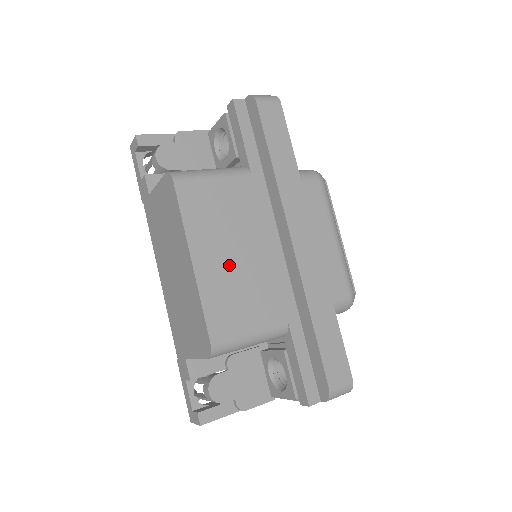
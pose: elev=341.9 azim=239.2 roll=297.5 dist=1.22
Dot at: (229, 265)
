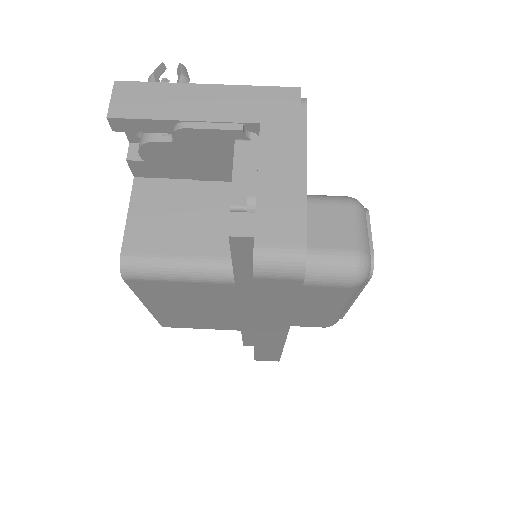
Dot at: (187, 312)
